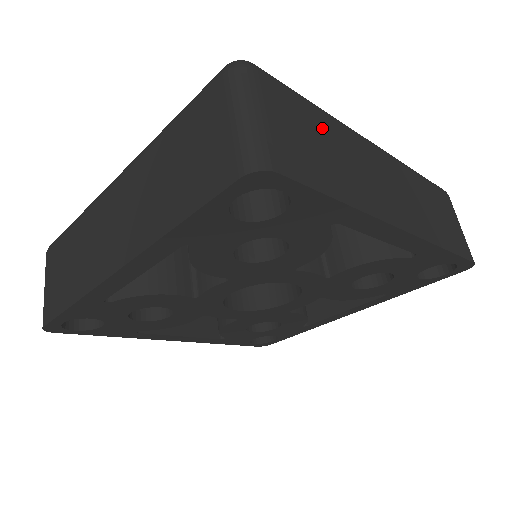
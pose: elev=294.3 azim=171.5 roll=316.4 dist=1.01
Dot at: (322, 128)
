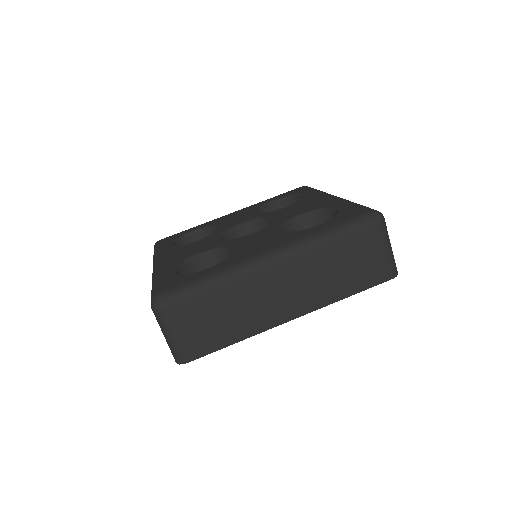
Dot at: (216, 302)
